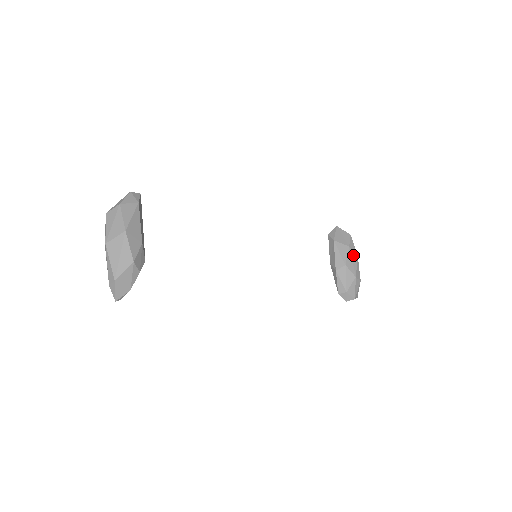
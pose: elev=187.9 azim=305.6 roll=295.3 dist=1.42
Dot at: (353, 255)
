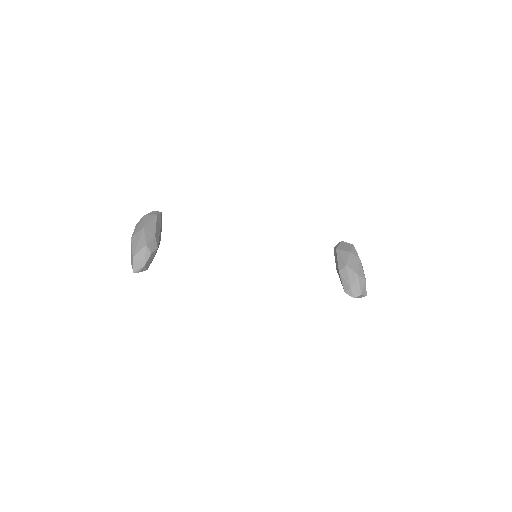
Dot at: (355, 258)
